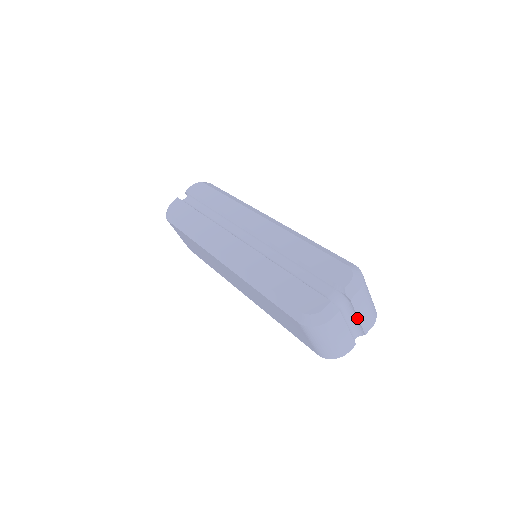
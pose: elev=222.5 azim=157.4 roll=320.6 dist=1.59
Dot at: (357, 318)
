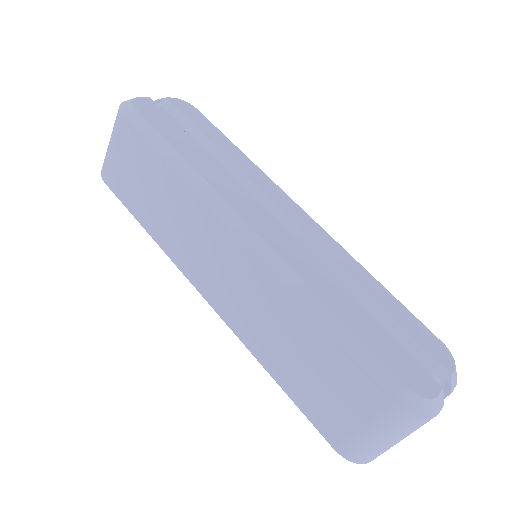
Dot at: occluded
